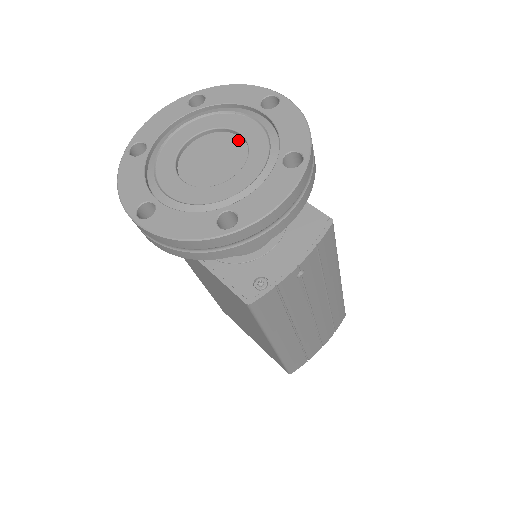
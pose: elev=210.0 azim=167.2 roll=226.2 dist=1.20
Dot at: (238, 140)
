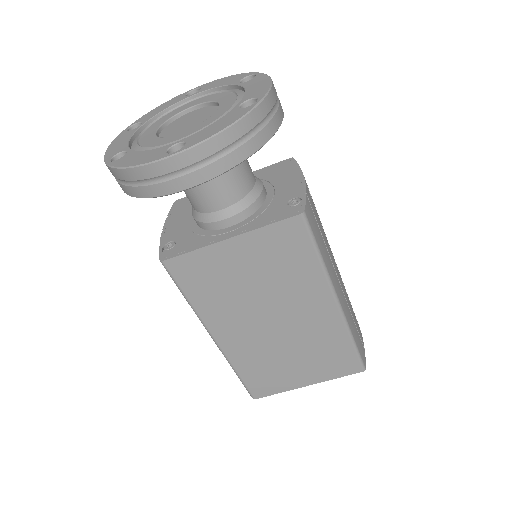
Dot at: (194, 111)
